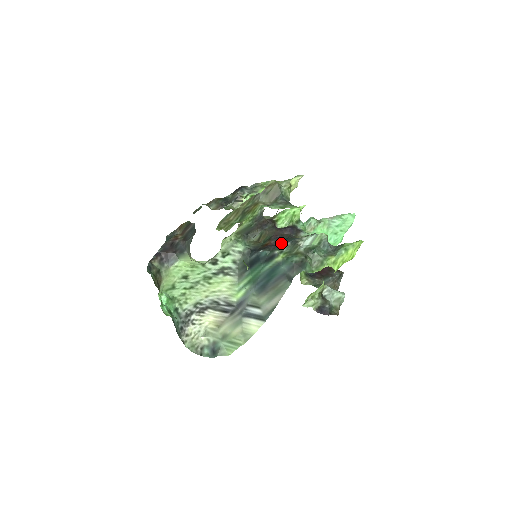
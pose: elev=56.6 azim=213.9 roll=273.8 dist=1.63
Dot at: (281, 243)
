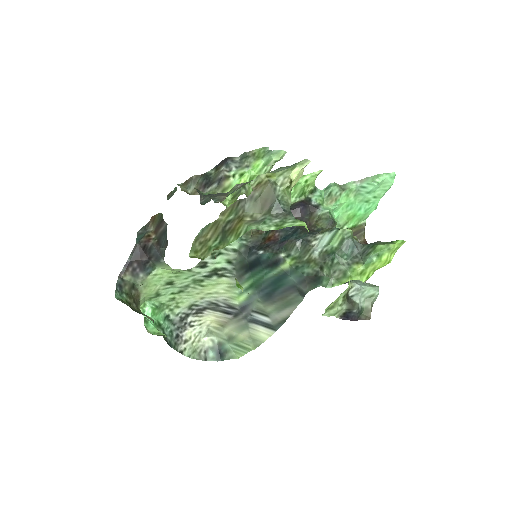
Dot at: (288, 241)
